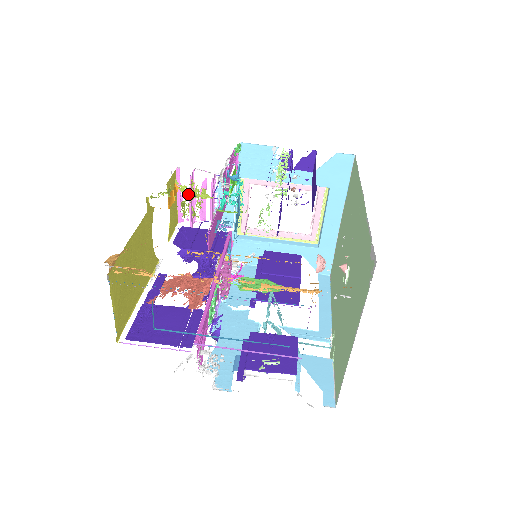
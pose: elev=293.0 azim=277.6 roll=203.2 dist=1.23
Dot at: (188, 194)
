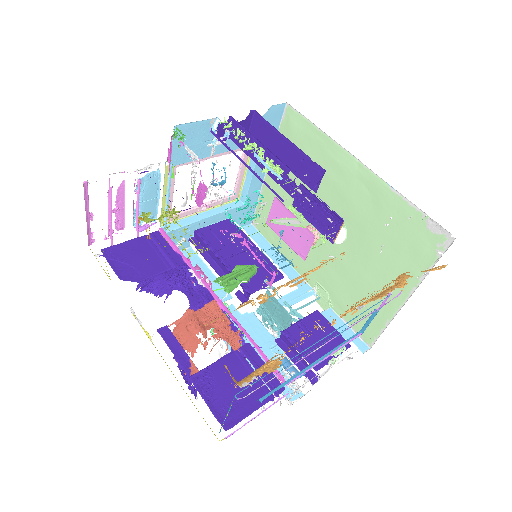
Dot at: (151, 220)
